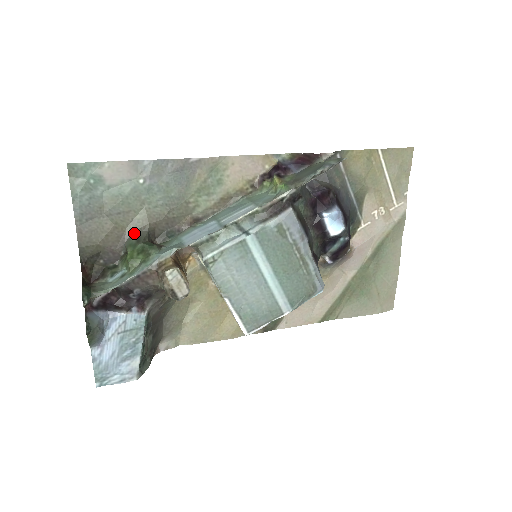
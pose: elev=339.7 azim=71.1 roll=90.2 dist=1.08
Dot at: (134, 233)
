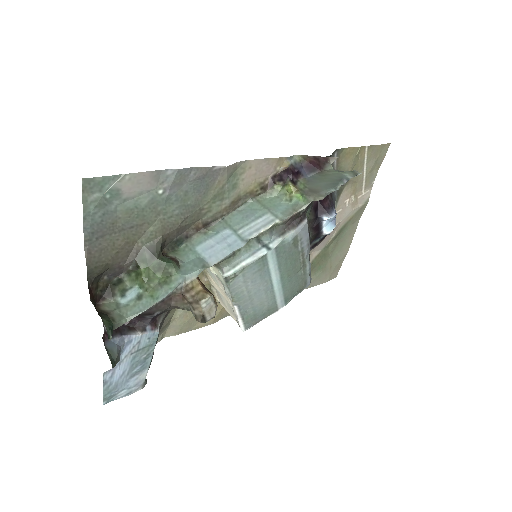
Dot at: (146, 247)
